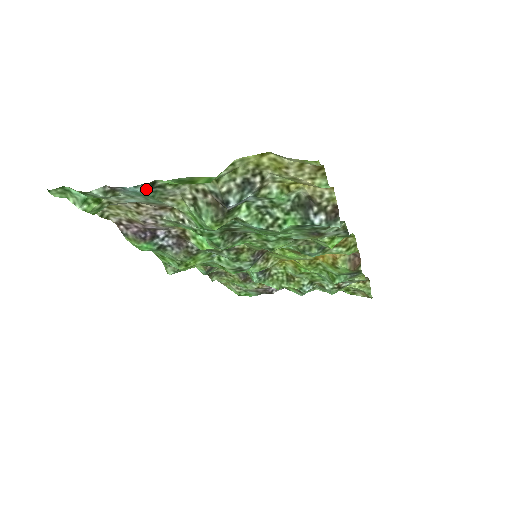
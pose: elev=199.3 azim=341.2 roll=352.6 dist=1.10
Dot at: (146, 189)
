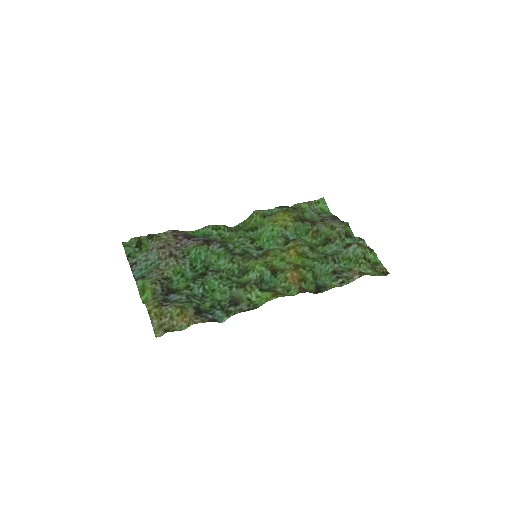
Dot at: (138, 277)
